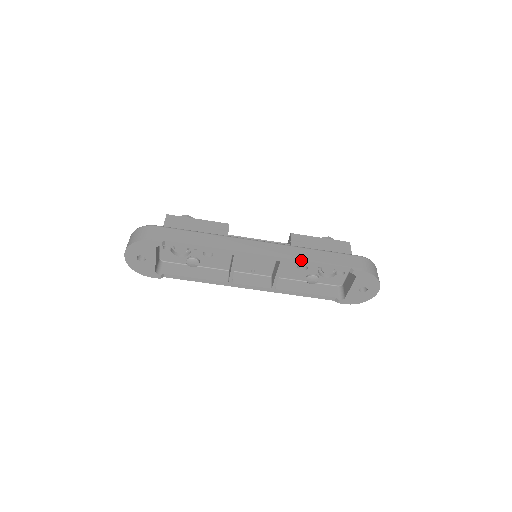
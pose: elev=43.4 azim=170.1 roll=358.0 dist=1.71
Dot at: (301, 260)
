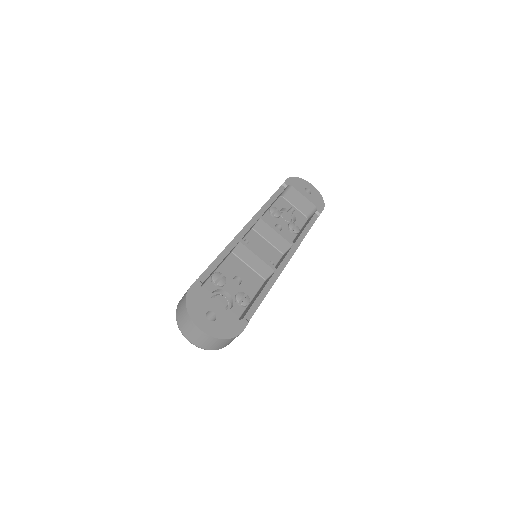
Dot at: (263, 205)
